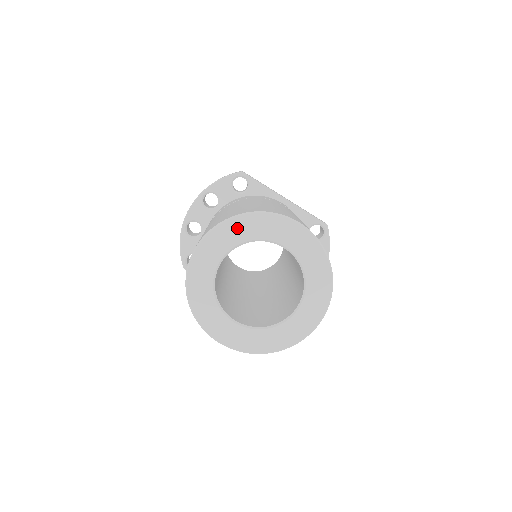
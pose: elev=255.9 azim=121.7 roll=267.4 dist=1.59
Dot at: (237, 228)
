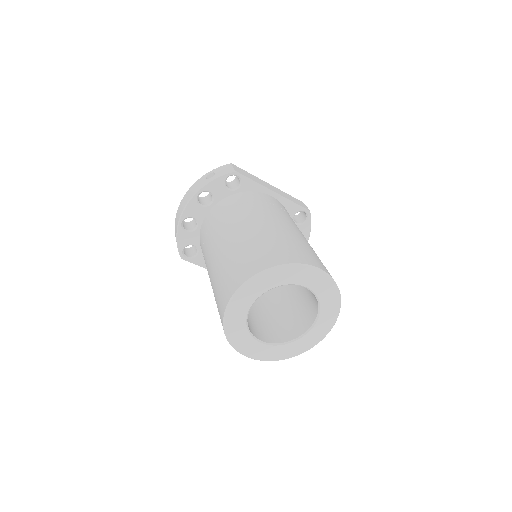
Dot at: (268, 278)
